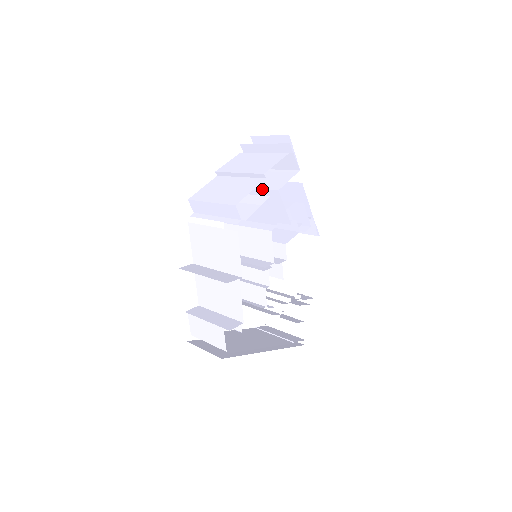
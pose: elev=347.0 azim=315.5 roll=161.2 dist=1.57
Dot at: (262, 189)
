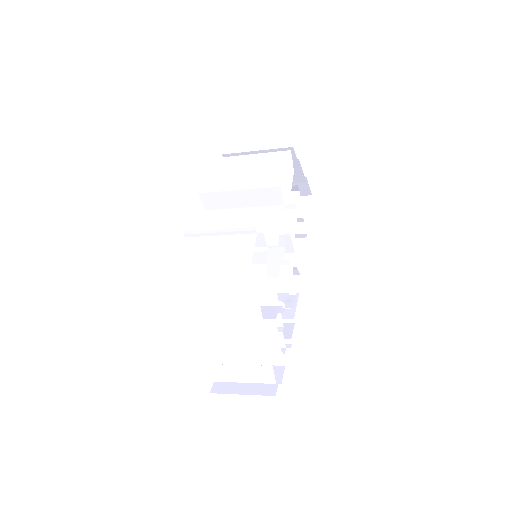
Dot at: occluded
